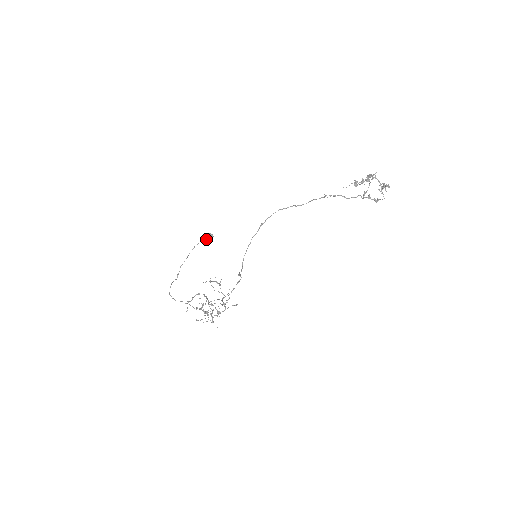
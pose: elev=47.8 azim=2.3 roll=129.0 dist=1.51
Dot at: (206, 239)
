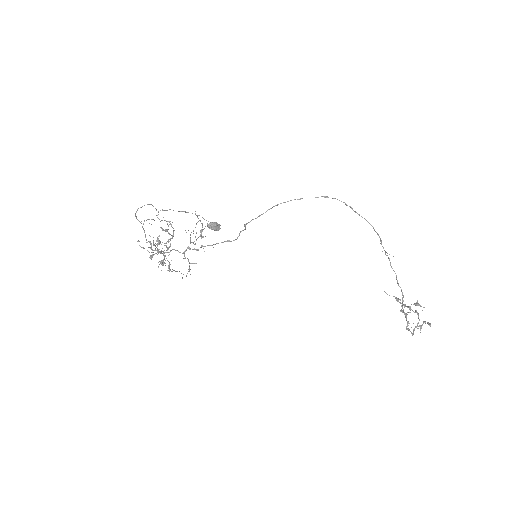
Dot at: (214, 222)
